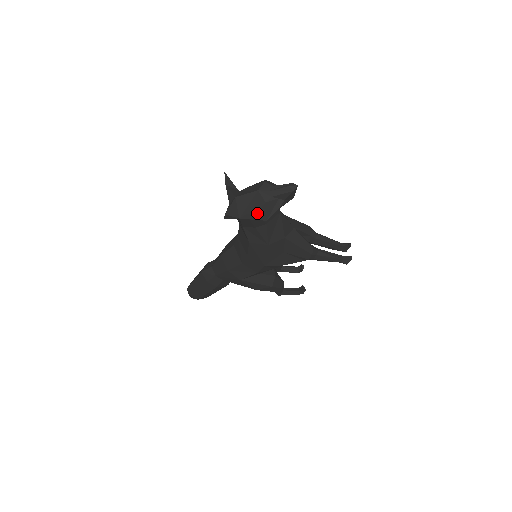
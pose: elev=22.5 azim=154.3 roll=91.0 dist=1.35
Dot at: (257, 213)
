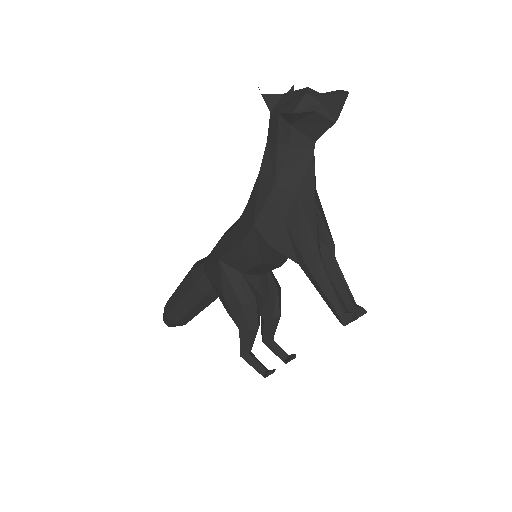
Dot at: (290, 105)
